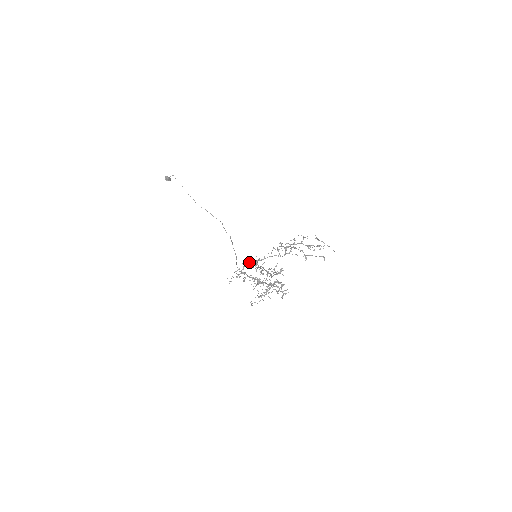
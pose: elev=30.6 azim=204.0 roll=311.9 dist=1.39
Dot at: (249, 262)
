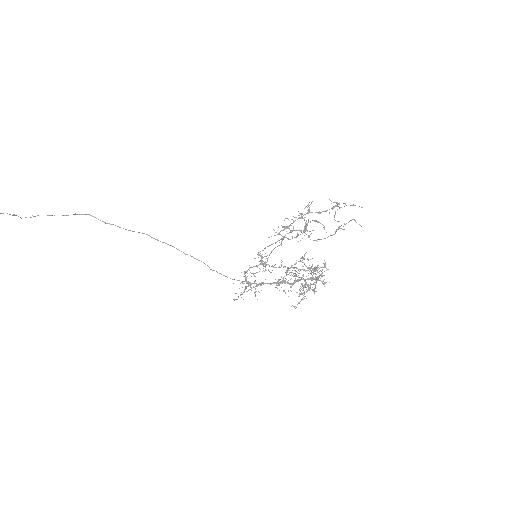
Dot at: occluded
